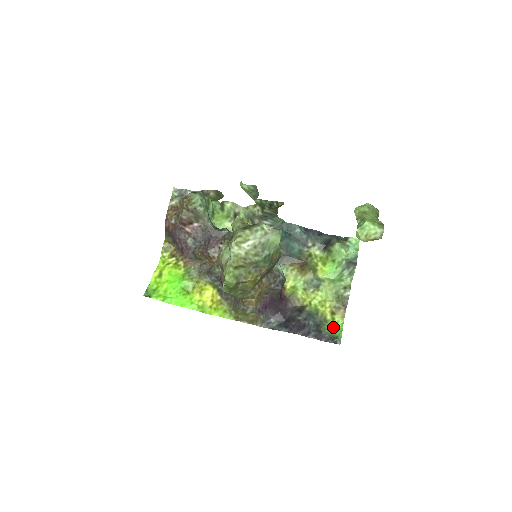
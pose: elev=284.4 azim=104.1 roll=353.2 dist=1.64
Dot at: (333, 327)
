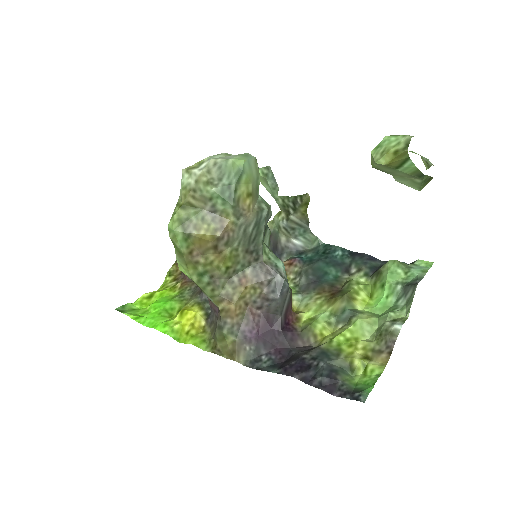
Dot at: (362, 380)
